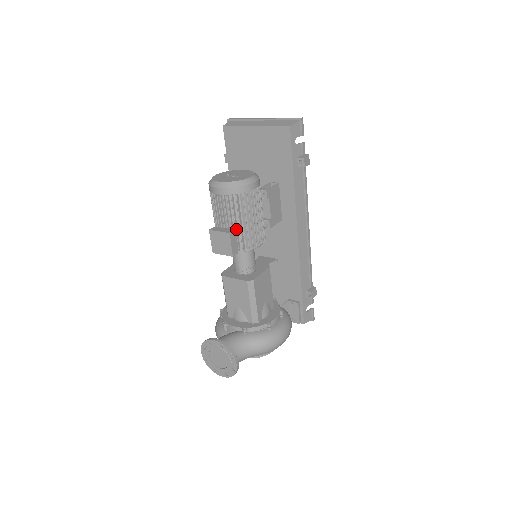
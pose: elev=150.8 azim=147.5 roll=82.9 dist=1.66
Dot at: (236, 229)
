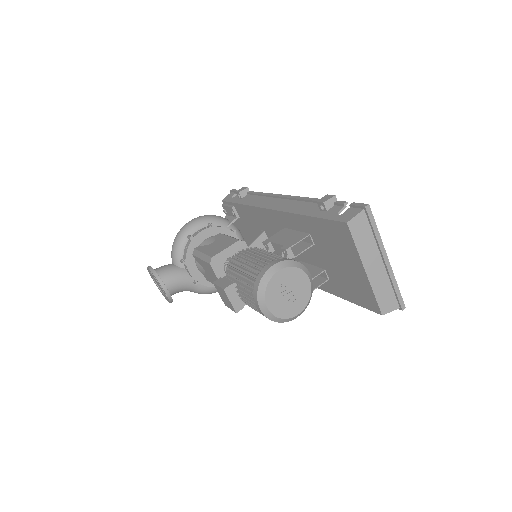
Dot at: occluded
